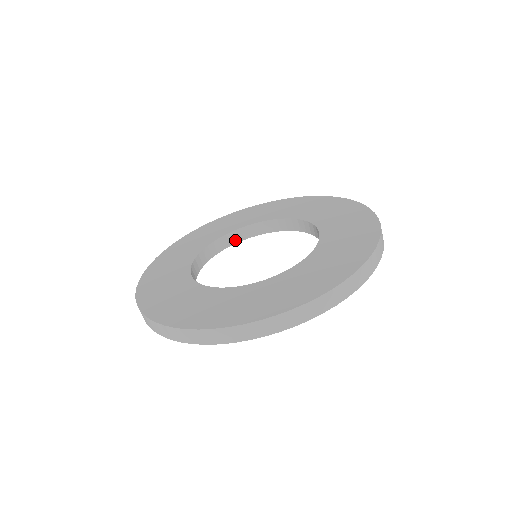
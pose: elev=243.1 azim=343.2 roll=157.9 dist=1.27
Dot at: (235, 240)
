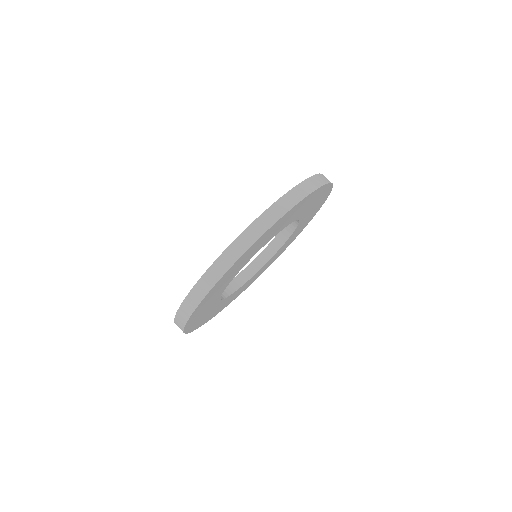
Dot at: (251, 274)
